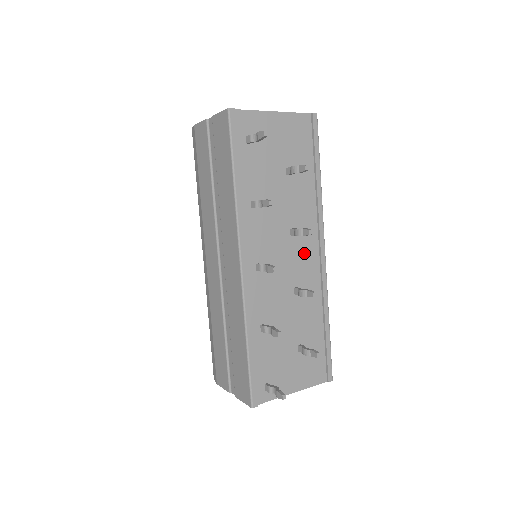
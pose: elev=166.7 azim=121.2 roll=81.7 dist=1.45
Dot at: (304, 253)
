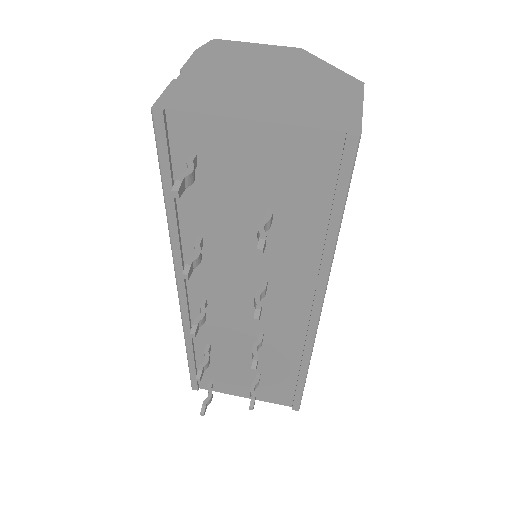
Dot at: (283, 308)
